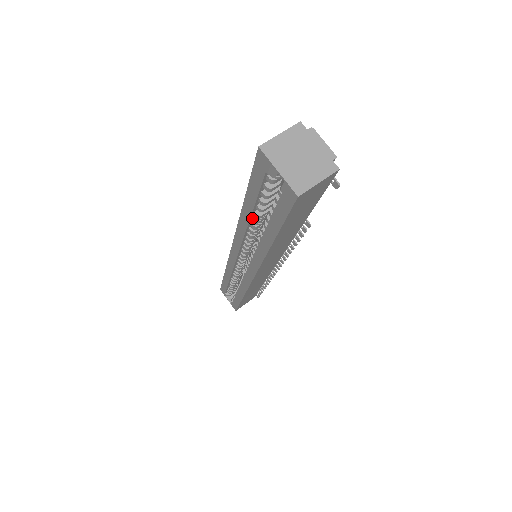
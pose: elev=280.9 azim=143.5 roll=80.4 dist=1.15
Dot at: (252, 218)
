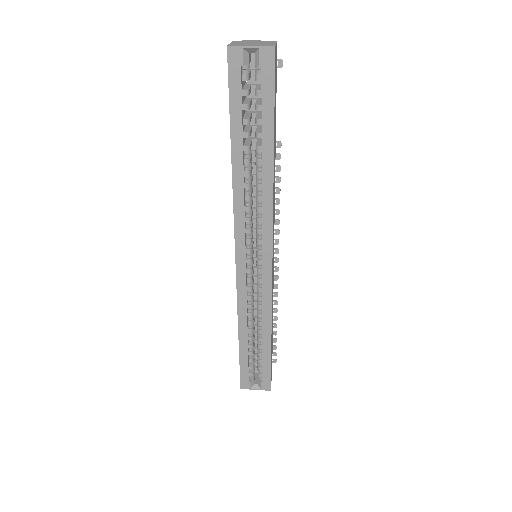
Dot at: (244, 161)
